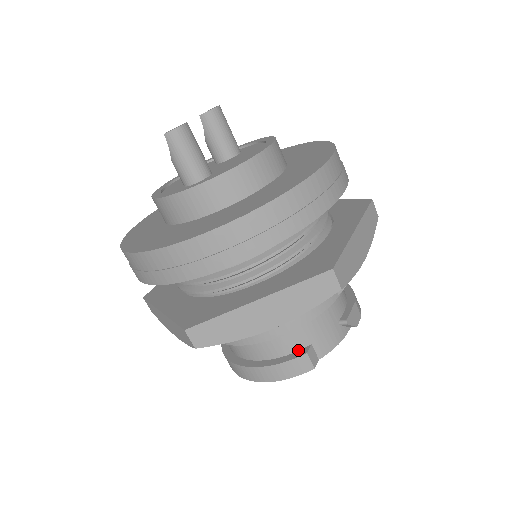
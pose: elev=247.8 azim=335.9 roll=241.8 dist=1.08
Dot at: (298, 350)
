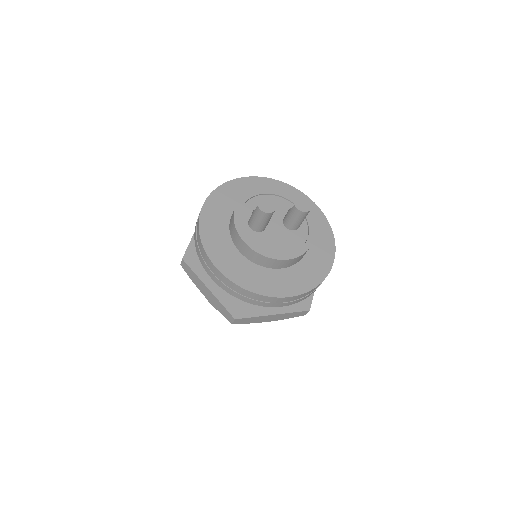
Dot at: occluded
